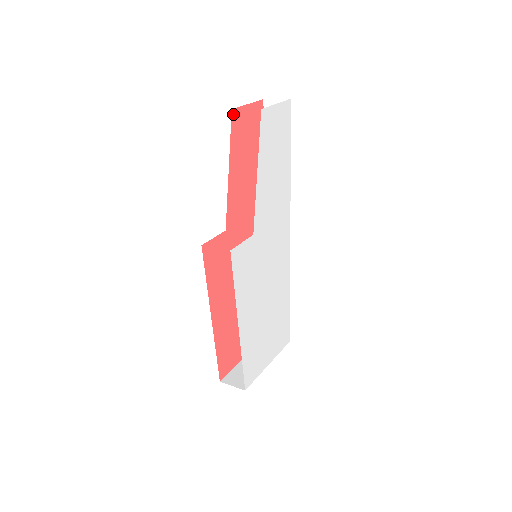
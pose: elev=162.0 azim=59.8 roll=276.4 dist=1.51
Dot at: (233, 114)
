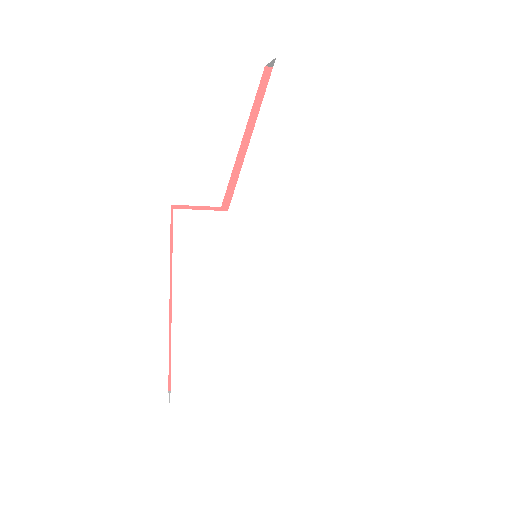
Dot at: (267, 73)
